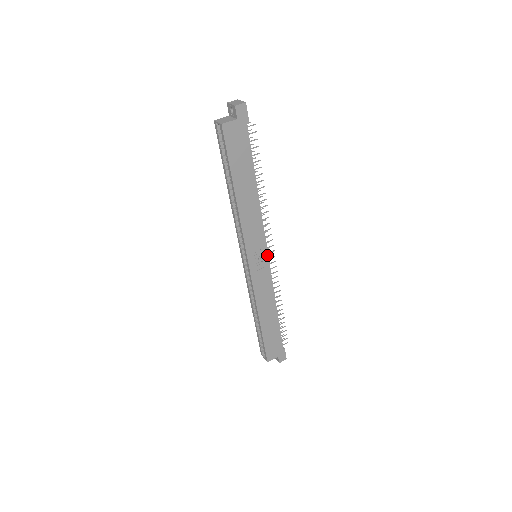
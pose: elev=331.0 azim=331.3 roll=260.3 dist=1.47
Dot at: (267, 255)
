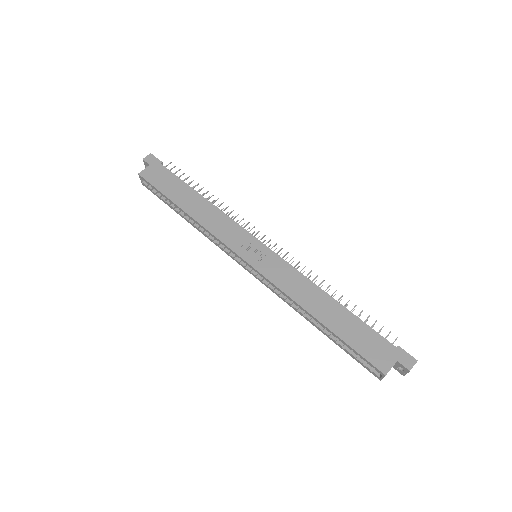
Dot at: (262, 244)
